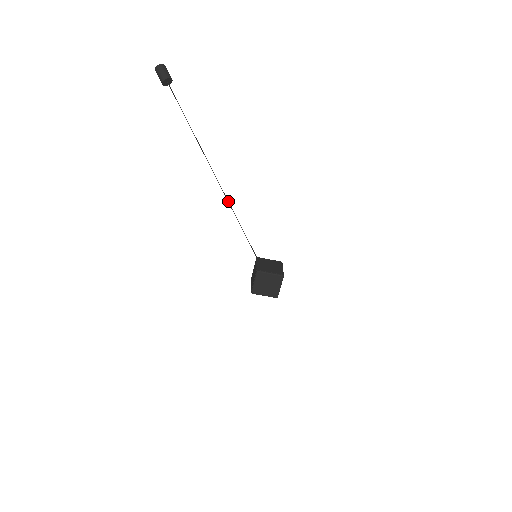
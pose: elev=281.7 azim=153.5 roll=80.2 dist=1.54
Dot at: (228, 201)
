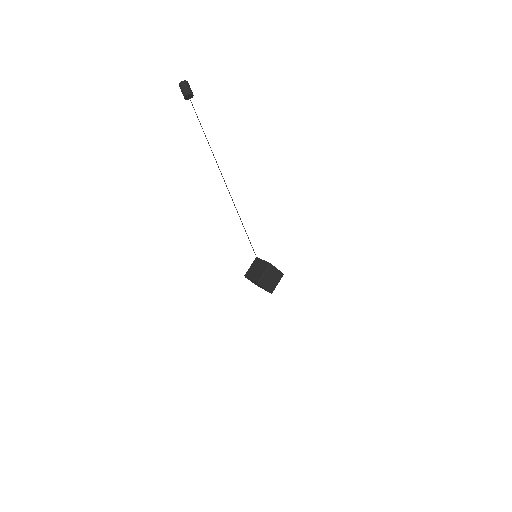
Dot at: occluded
